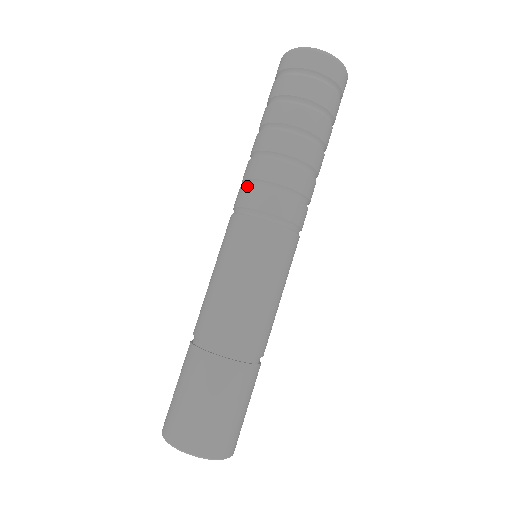
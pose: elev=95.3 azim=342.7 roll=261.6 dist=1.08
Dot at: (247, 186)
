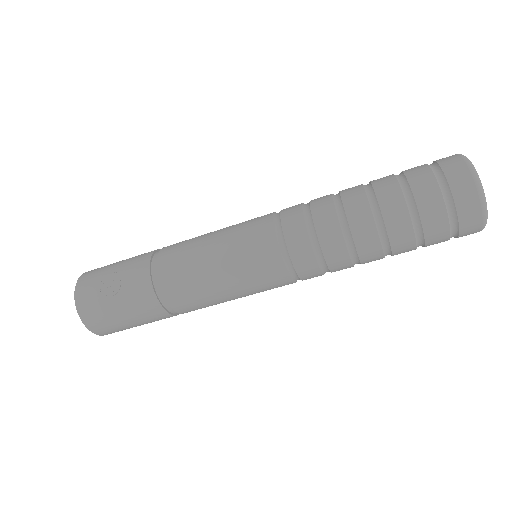
Dot at: (312, 247)
